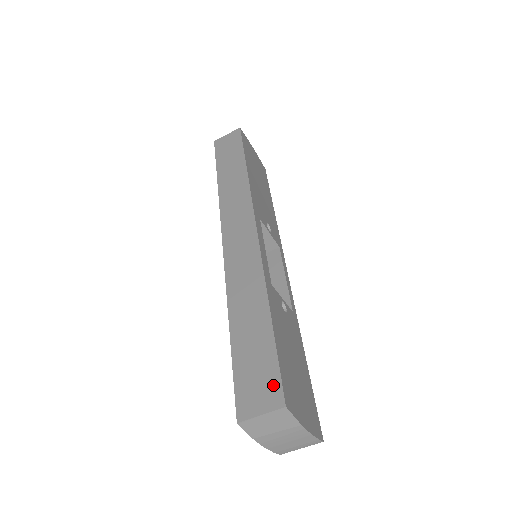
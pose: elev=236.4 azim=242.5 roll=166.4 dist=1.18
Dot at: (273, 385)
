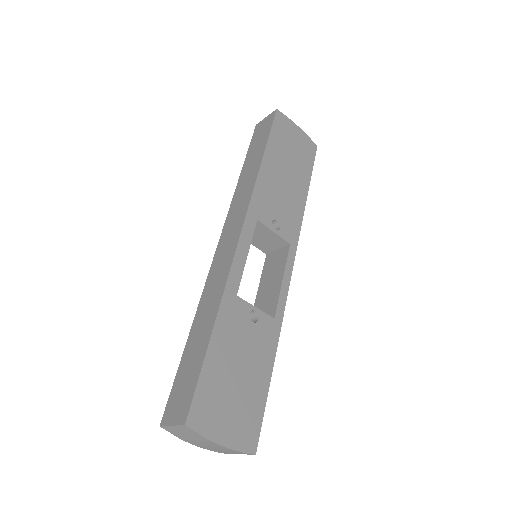
Dot at: (187, 401)
